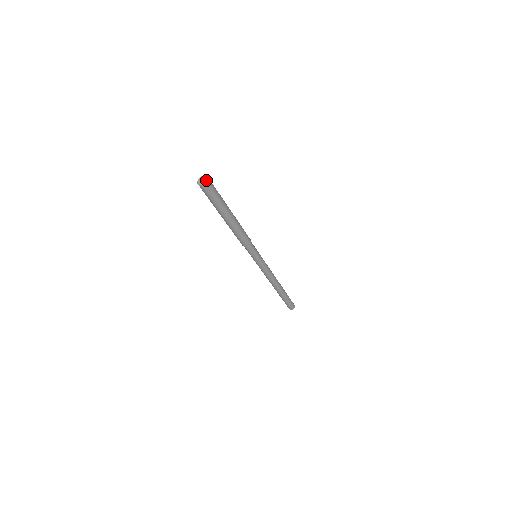
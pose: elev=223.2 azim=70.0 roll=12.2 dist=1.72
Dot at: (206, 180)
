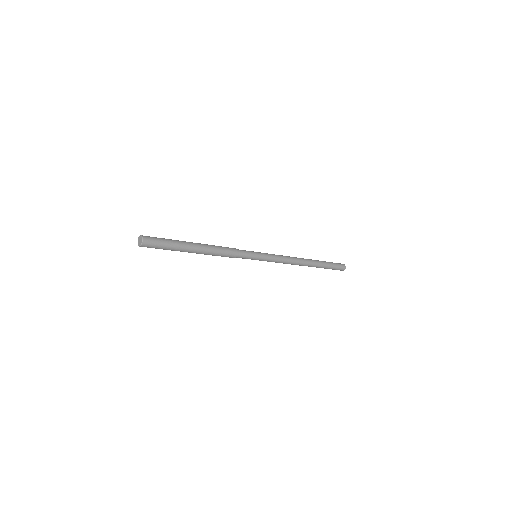
Dot at: (141, 240)
